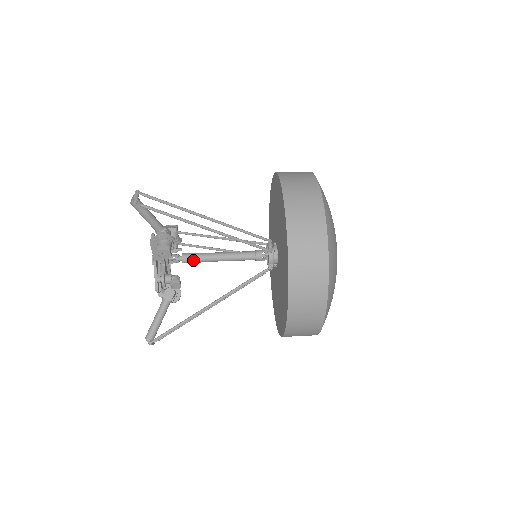
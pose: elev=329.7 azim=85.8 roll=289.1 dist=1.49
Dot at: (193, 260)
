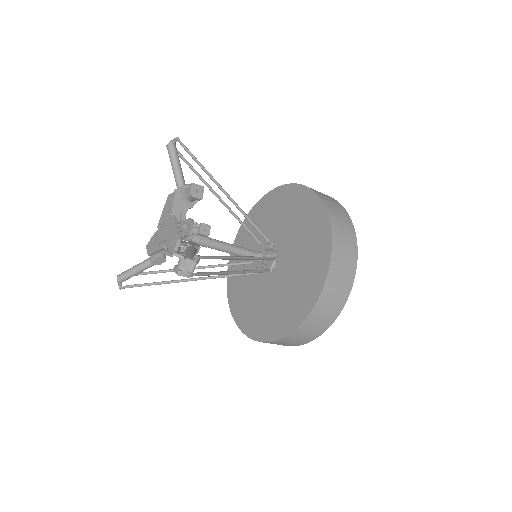
Dot at: (204, 238)
